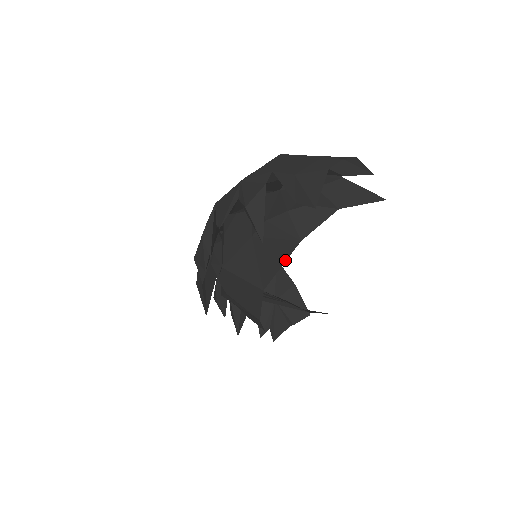
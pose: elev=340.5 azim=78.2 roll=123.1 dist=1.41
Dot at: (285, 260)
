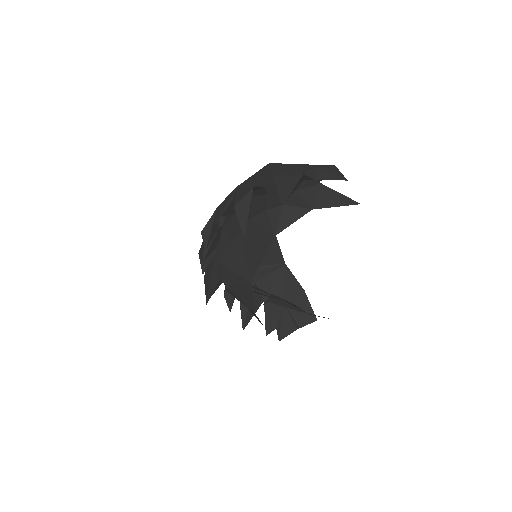
Dot at: (265, 254)
